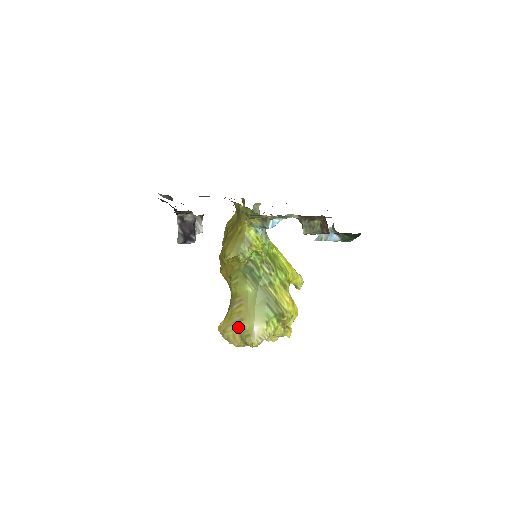
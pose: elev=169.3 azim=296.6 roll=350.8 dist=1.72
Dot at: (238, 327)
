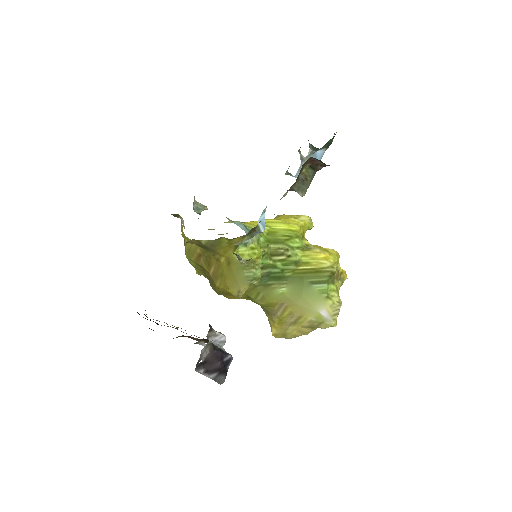
Dot at: (300, 325)
